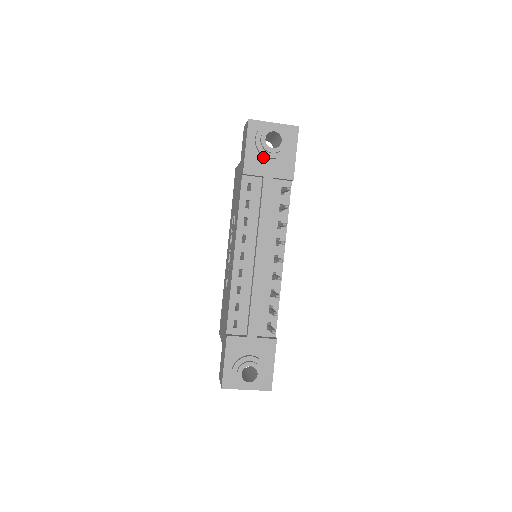
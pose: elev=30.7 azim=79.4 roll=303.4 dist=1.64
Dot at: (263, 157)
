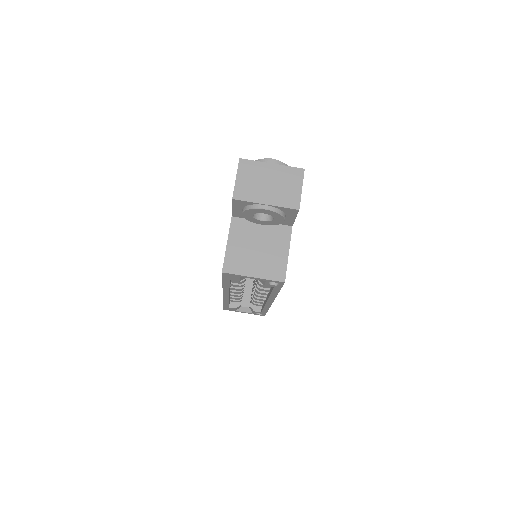
Dot at: occluded
